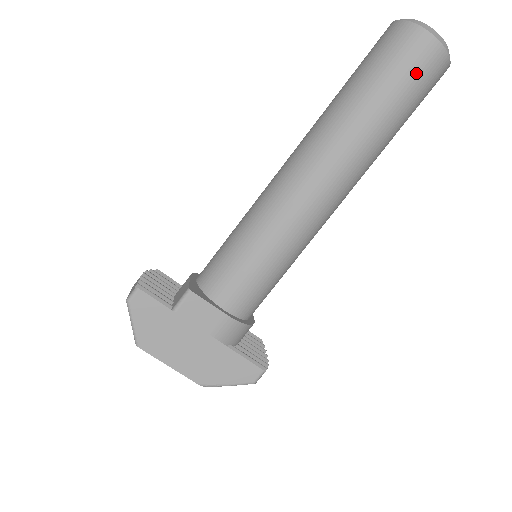
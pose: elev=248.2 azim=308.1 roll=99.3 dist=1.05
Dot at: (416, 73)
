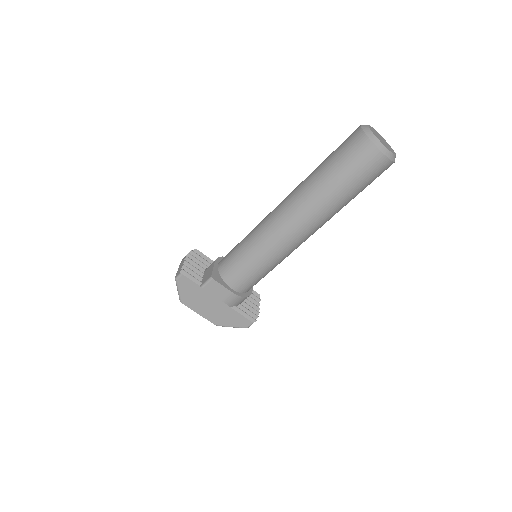
Dot at: (366, 172)
